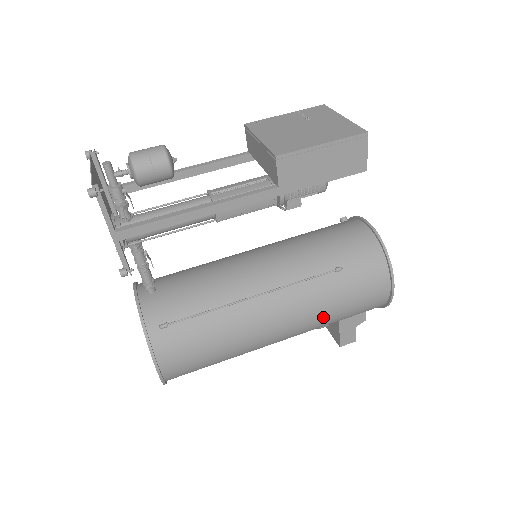
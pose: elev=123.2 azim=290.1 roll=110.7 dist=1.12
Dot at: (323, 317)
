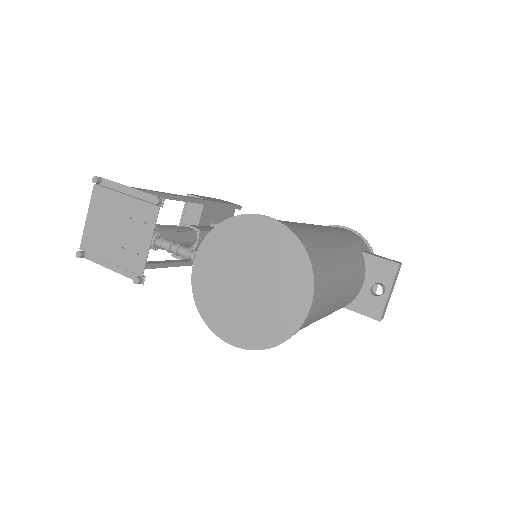
Dot at: (334, 229)
